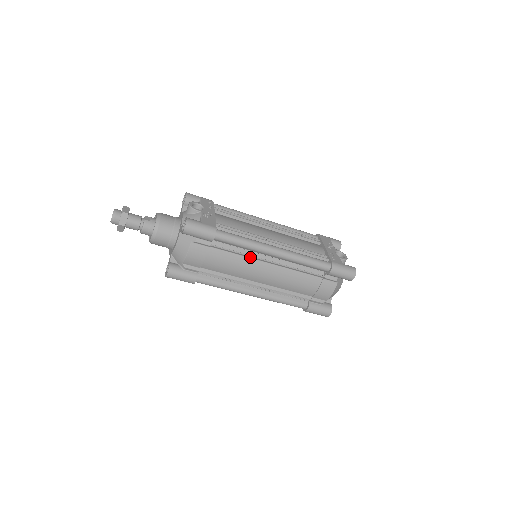
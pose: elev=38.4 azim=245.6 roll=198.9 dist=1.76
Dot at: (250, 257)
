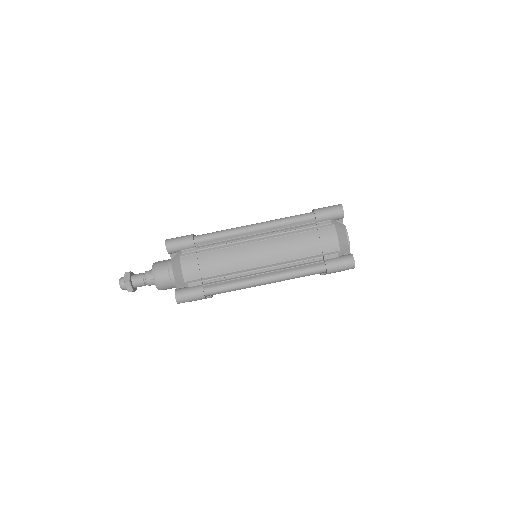
Dot at: (237, 244)
